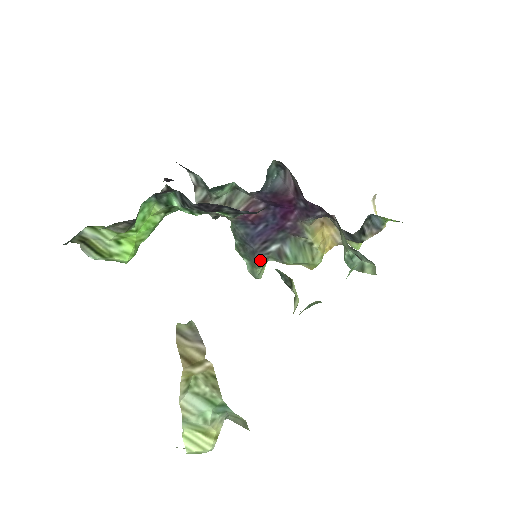
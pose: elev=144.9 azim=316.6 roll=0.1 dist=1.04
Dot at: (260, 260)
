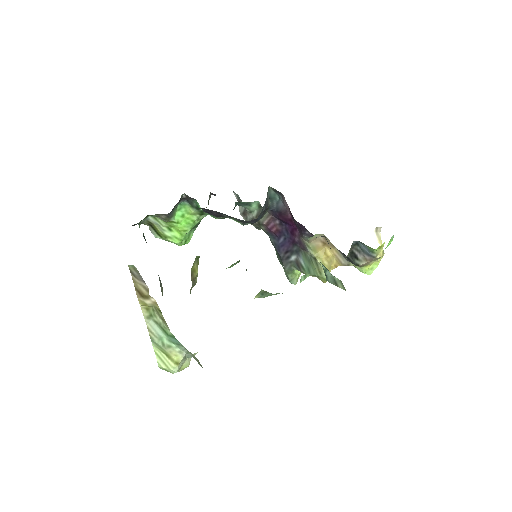
Dot at: (287, 267)
